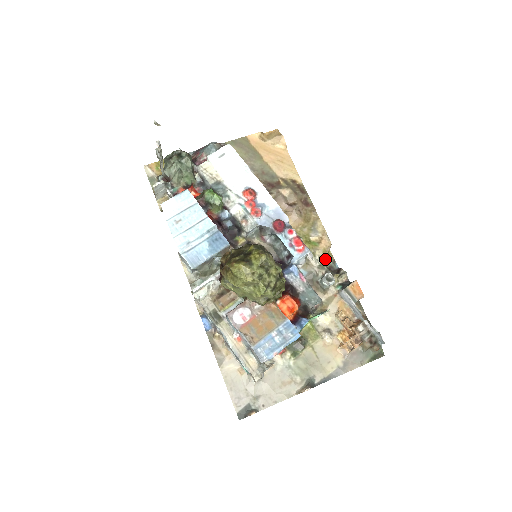
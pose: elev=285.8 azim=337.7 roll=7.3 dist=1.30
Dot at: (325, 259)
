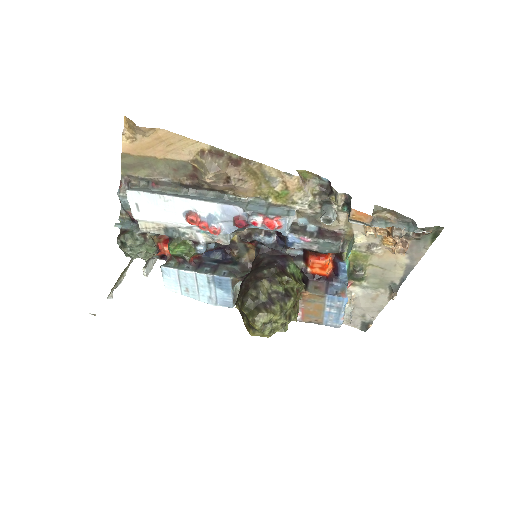
Dot at: (308, 190)
